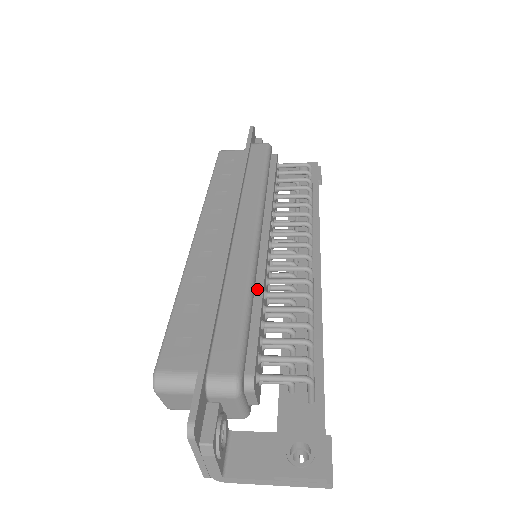
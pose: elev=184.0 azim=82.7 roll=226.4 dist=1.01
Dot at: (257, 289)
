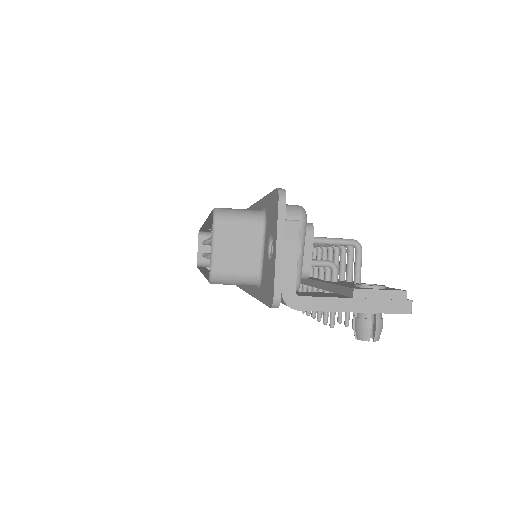
Dot at: occluded
